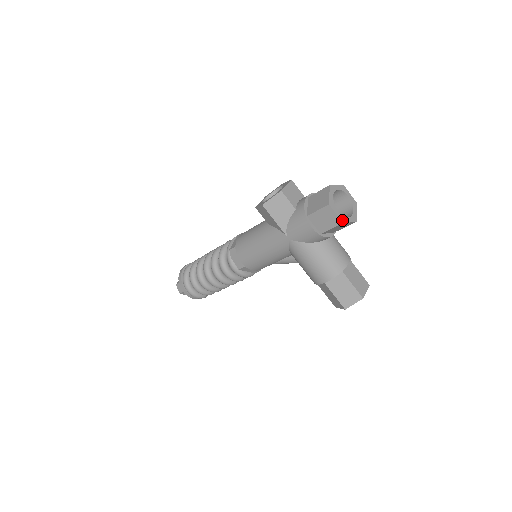
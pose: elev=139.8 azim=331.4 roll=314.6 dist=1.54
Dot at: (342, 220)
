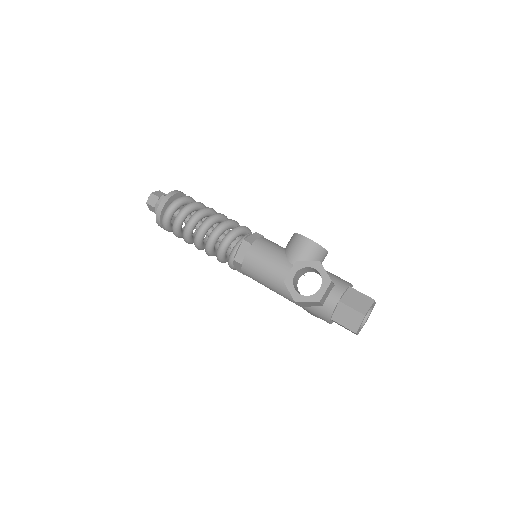
Dot at: occluded
